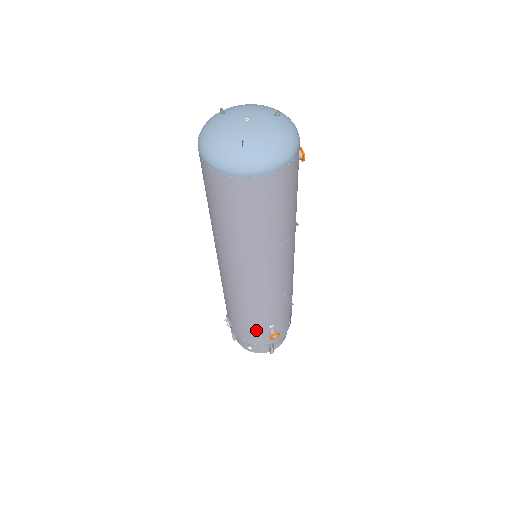
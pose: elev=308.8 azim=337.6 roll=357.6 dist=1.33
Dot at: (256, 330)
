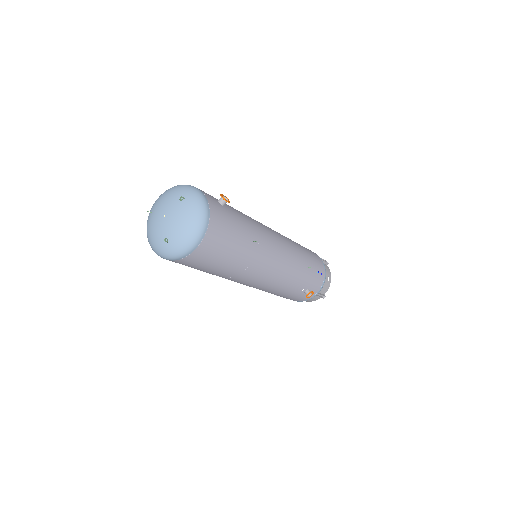
Dot at: (293, 296)
